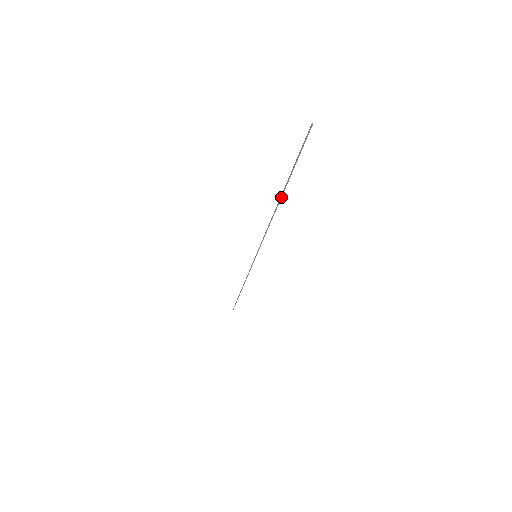
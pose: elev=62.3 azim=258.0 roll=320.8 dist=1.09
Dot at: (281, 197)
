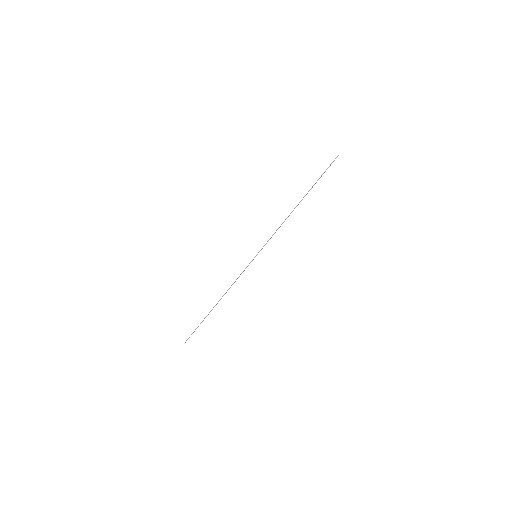
Dot at: occluded
